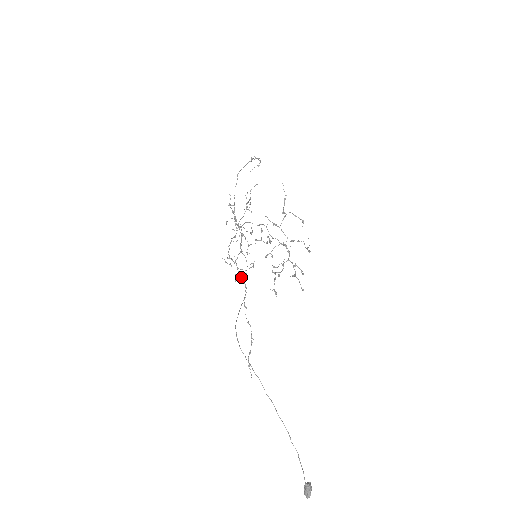
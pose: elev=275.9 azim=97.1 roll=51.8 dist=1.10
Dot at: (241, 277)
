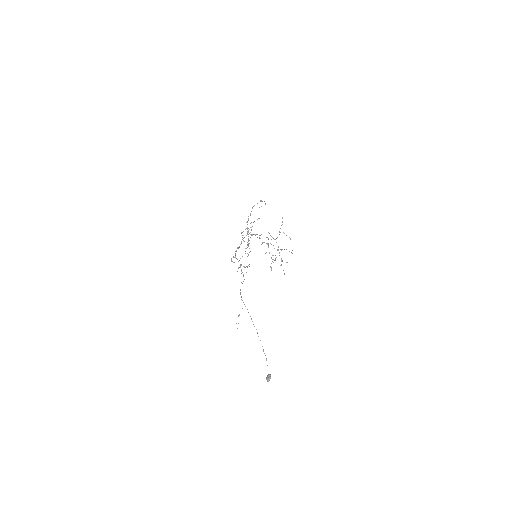
Dot at: (241, 270)
